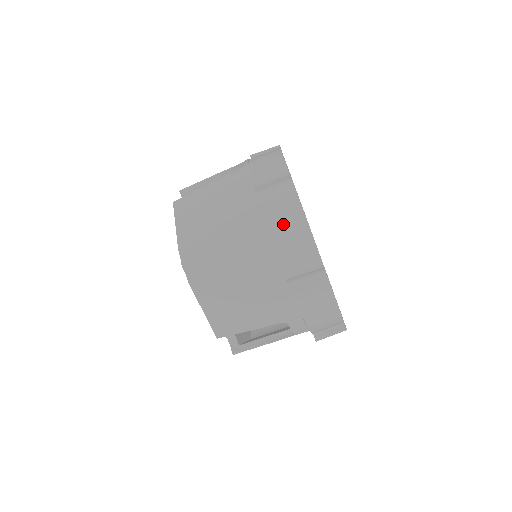
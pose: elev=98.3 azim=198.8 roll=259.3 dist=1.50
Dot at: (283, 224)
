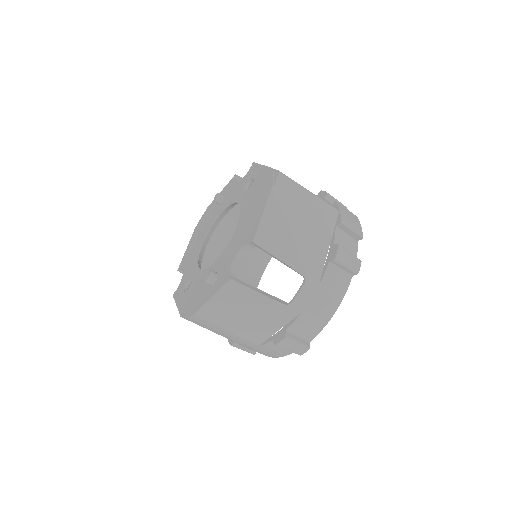
Dot at: (349, 216)
